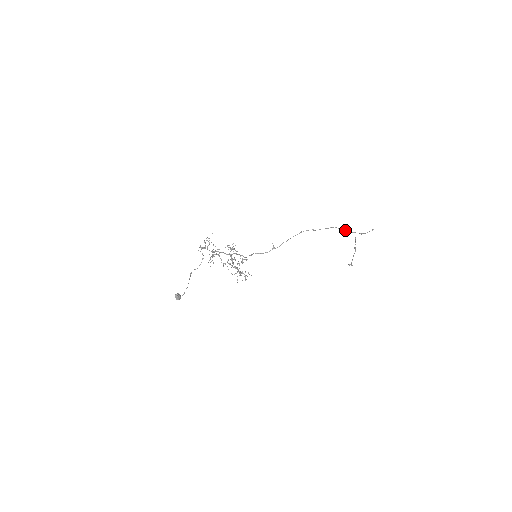
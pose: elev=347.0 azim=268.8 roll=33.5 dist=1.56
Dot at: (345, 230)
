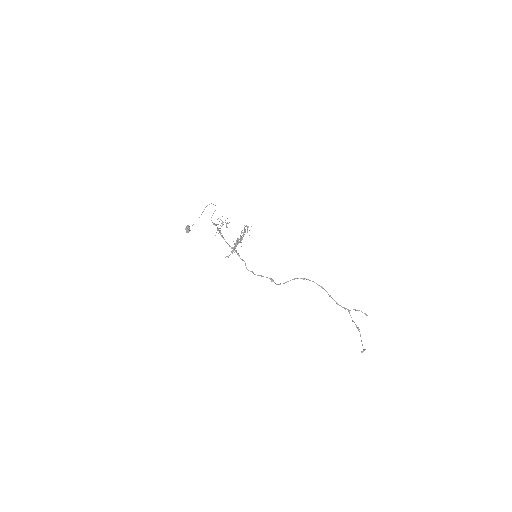
Dot at: (338, 304)
